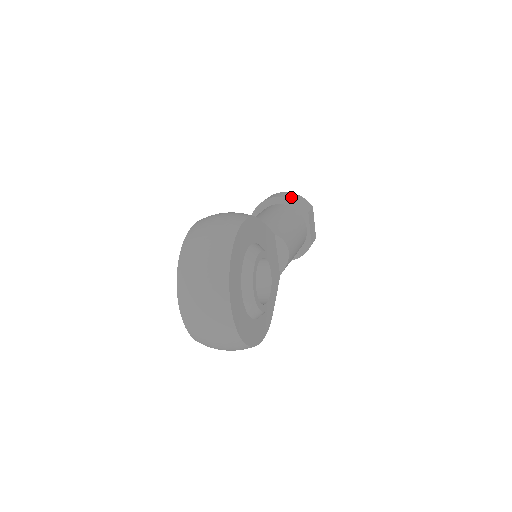
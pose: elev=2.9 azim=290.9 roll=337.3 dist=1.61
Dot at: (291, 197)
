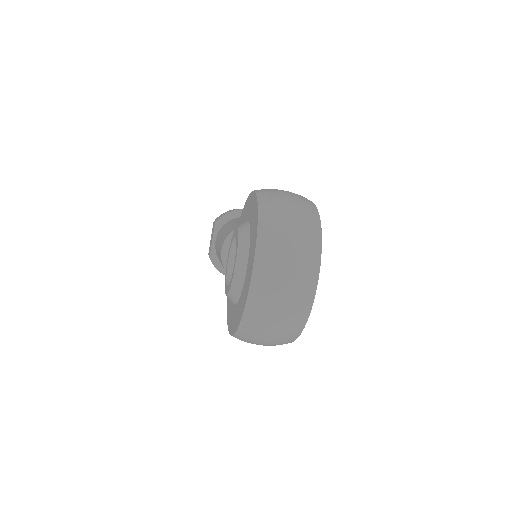
Dot at: occluded
